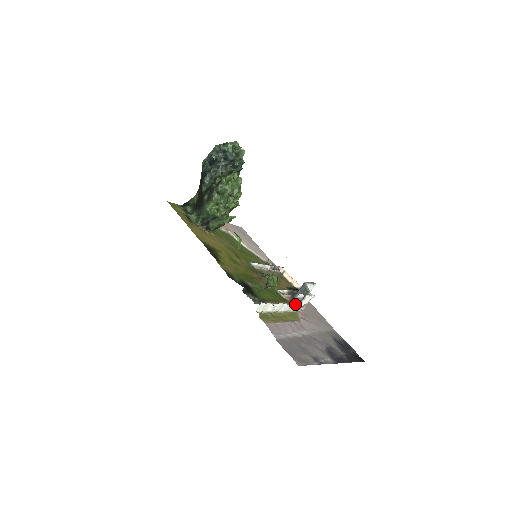
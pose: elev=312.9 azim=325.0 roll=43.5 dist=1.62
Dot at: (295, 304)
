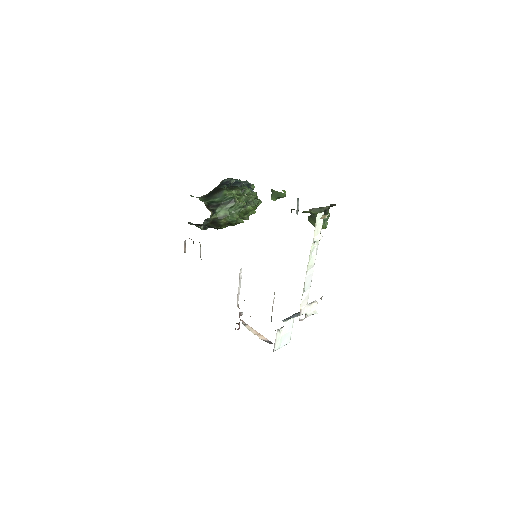
Dot at: occluded
